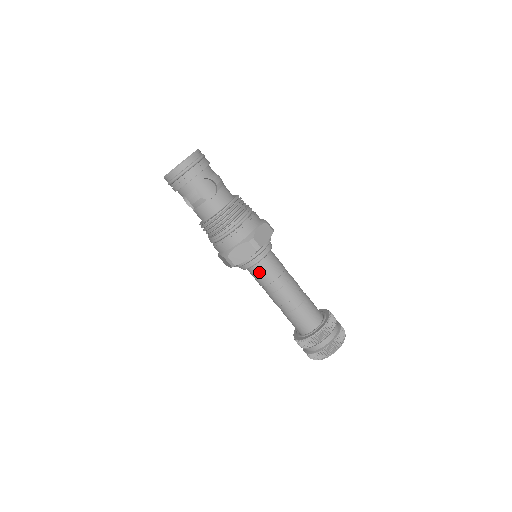
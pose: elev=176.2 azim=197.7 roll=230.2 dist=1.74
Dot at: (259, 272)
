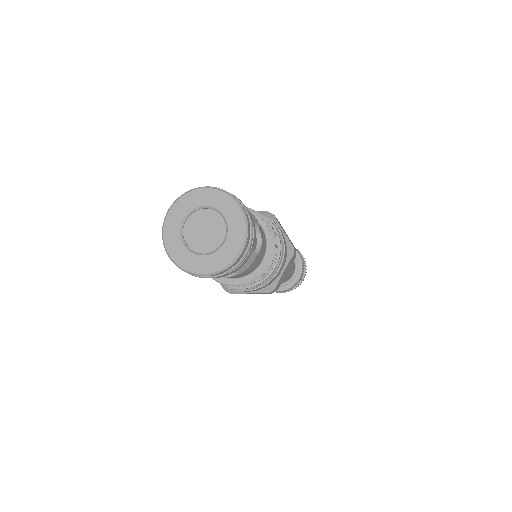
Dot at: occluded
